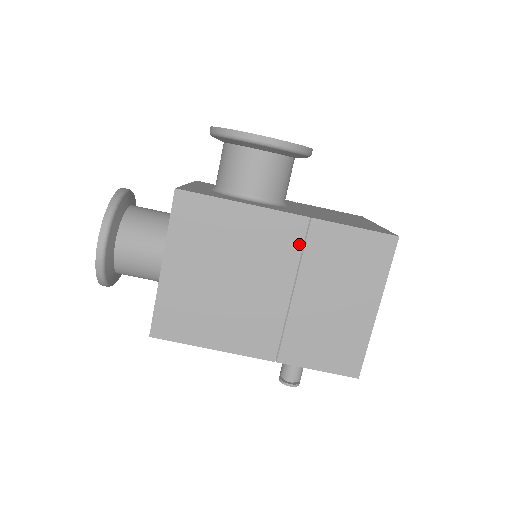
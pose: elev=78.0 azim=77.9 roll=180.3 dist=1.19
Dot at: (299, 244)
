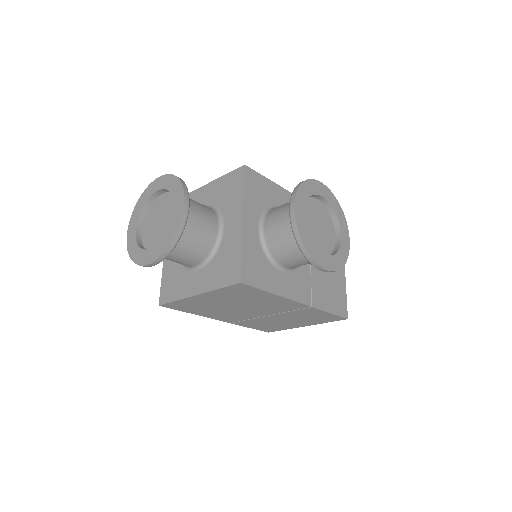
Dot at: (293, 309)
